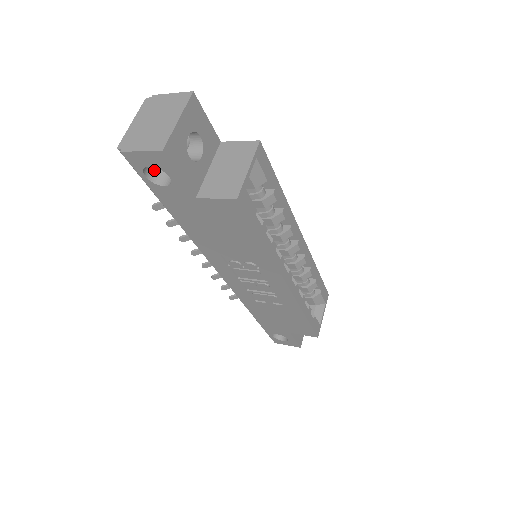
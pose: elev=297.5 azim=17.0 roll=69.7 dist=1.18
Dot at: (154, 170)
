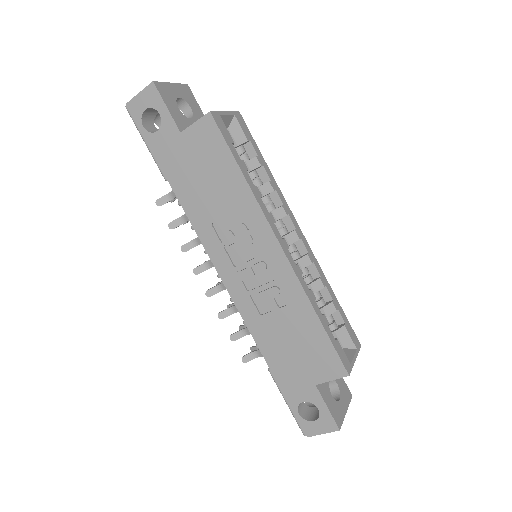
Dot at: (152, 130)
